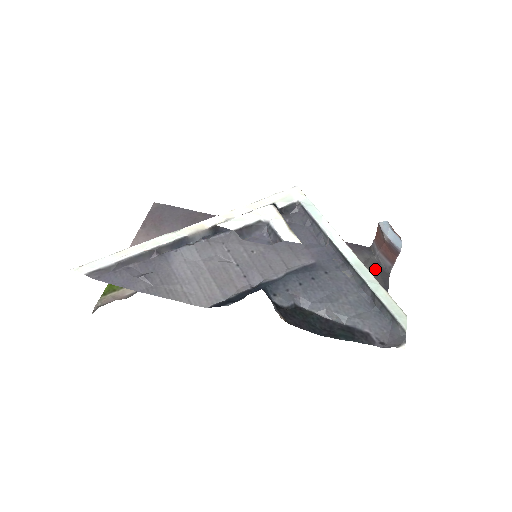
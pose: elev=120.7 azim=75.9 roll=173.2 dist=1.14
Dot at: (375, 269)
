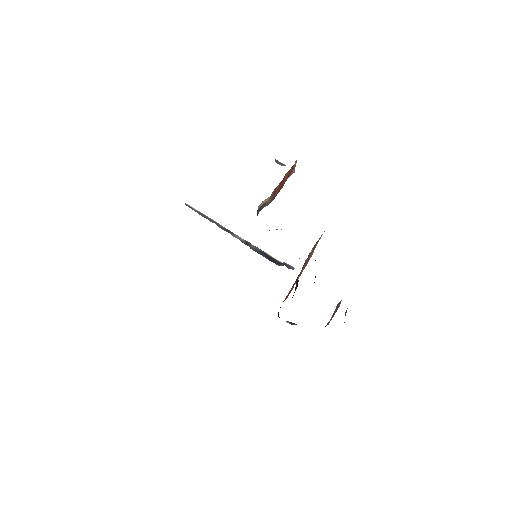
Dot at: occluded
